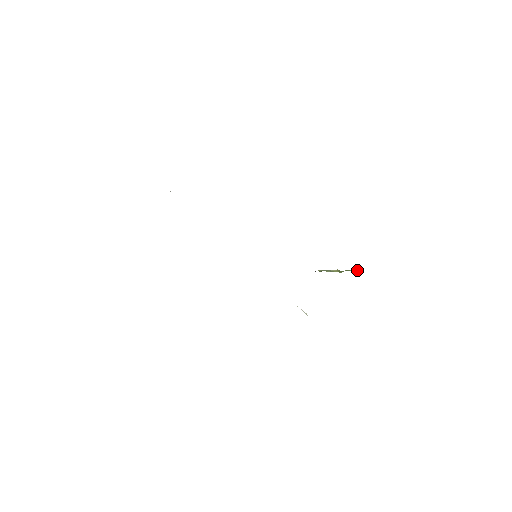
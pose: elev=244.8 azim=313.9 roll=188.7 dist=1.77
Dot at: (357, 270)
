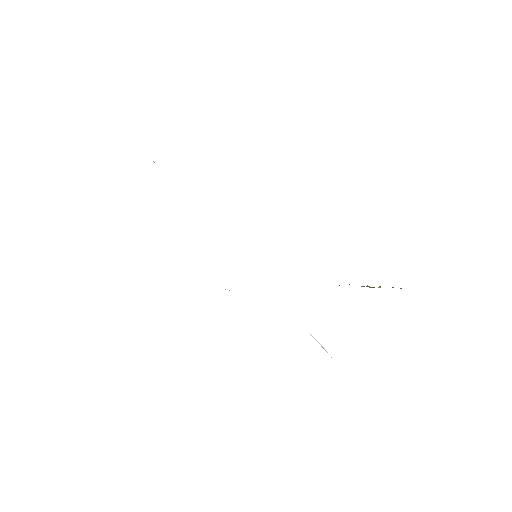
Dot at: occluded
